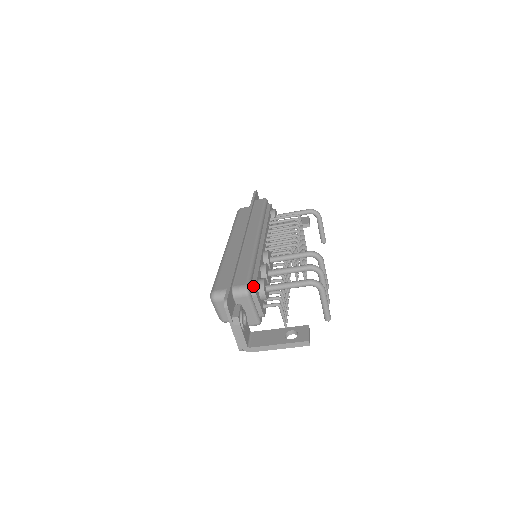
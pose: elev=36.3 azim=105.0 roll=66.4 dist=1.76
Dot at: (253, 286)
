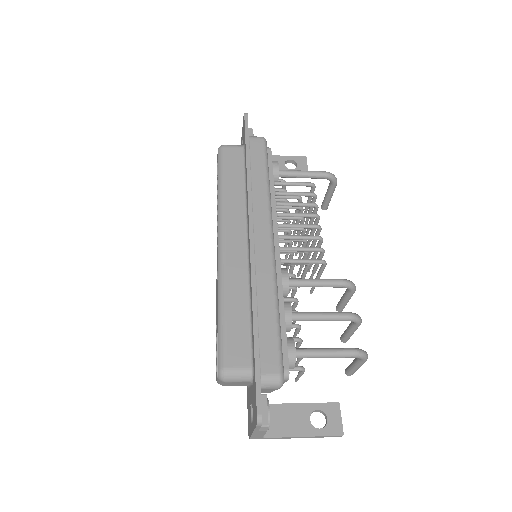
Dot at: (285, 367)
